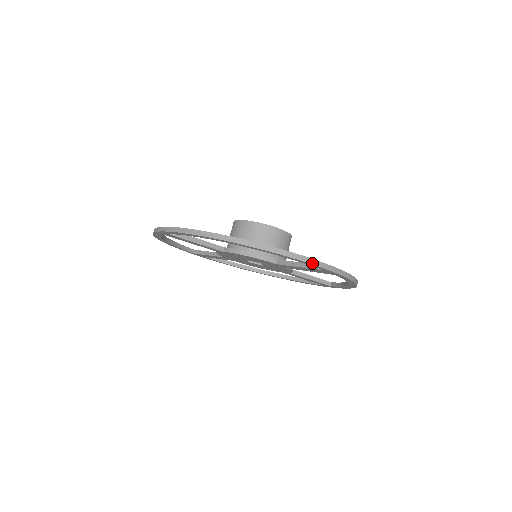
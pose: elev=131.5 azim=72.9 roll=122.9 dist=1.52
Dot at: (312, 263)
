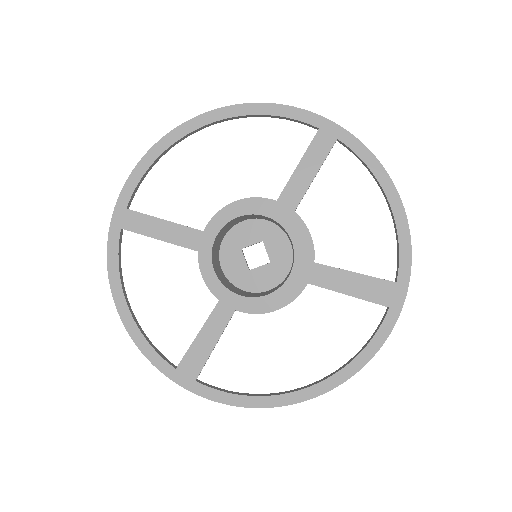
Dot at: (385, 339)
